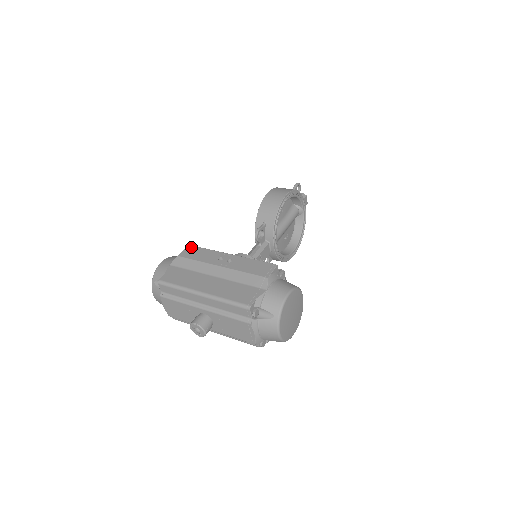
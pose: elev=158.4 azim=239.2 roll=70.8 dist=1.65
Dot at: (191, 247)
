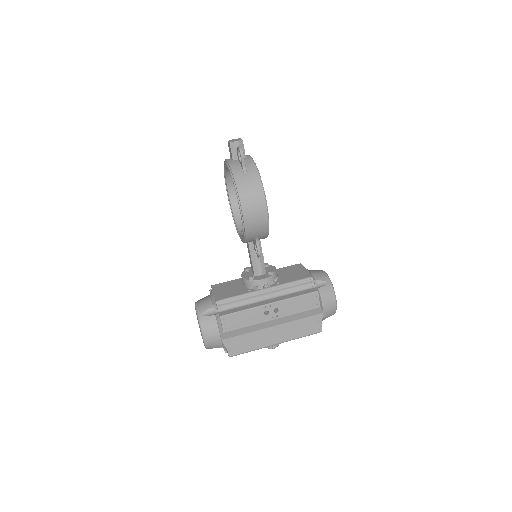
Dot at: (226, 318)
